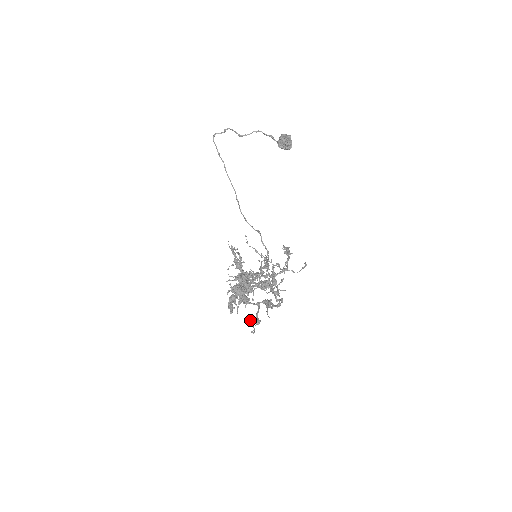
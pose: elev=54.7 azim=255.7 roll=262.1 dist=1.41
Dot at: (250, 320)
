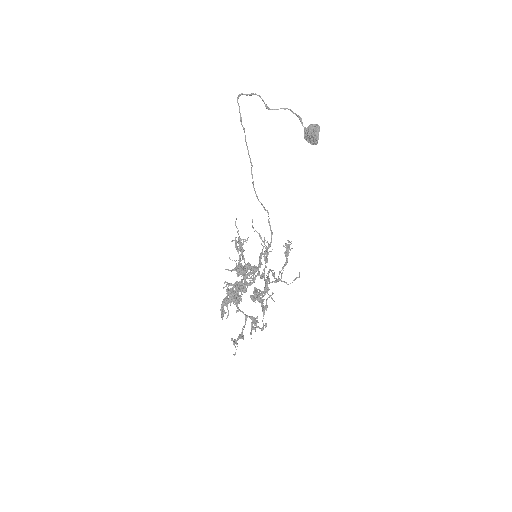
Dot at: (234, 344)
